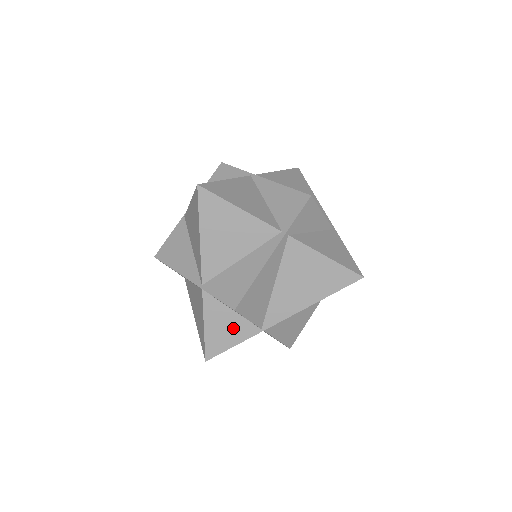
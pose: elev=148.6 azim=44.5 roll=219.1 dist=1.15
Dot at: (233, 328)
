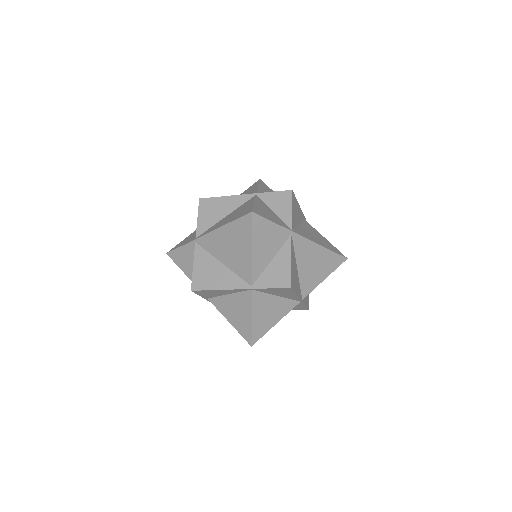
Dot at: (273, 217)
